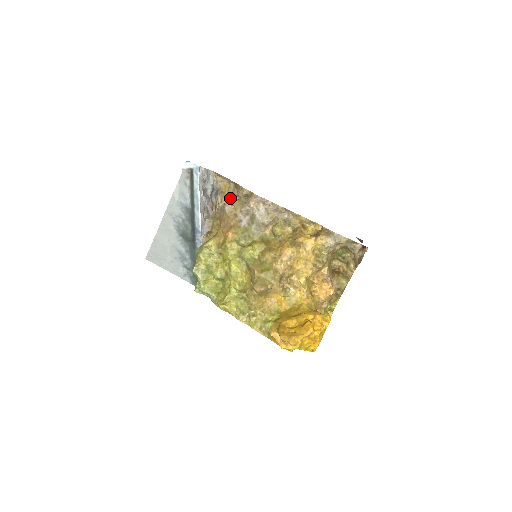
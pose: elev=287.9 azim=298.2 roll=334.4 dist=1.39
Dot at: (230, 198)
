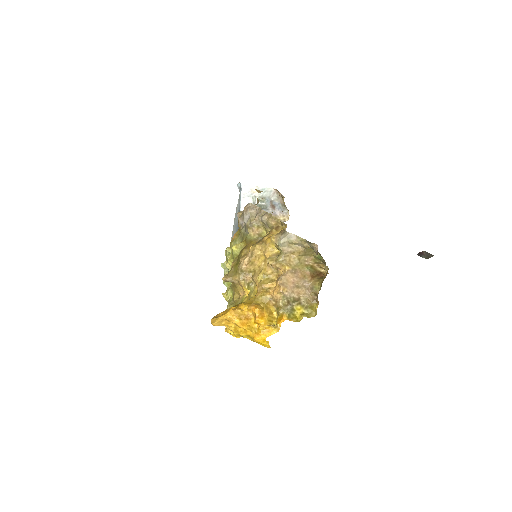
Dot at: occluded
